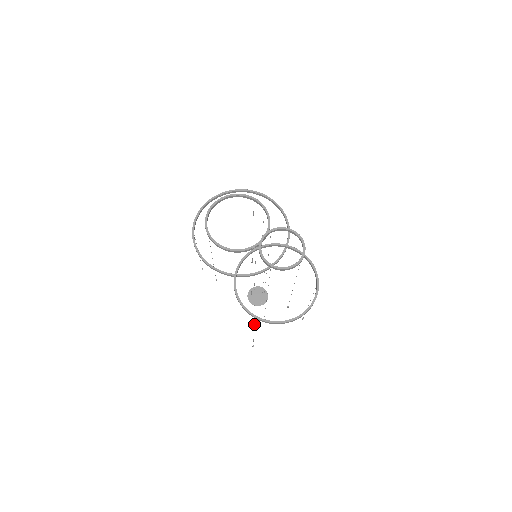
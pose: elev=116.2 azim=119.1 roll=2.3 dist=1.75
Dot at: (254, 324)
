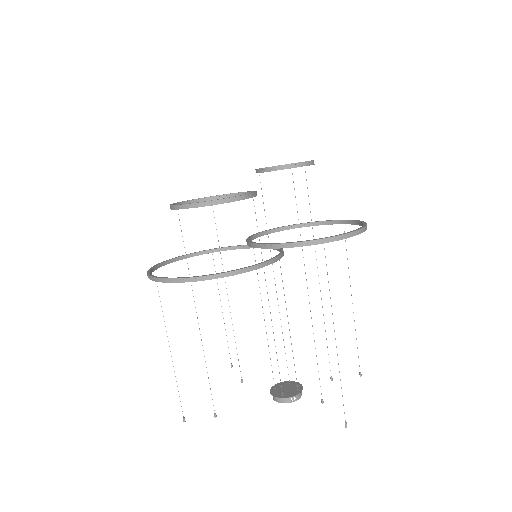
Dot at: occluded
